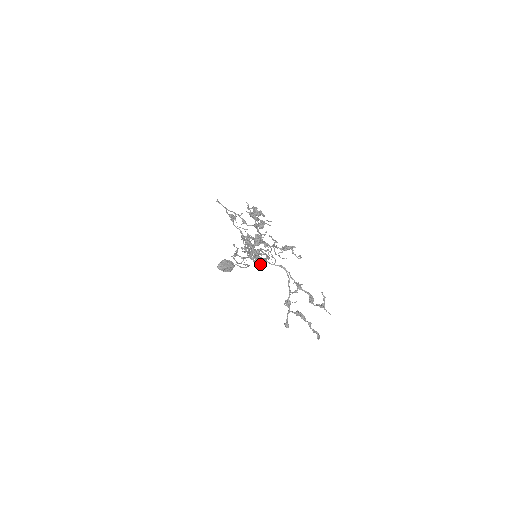
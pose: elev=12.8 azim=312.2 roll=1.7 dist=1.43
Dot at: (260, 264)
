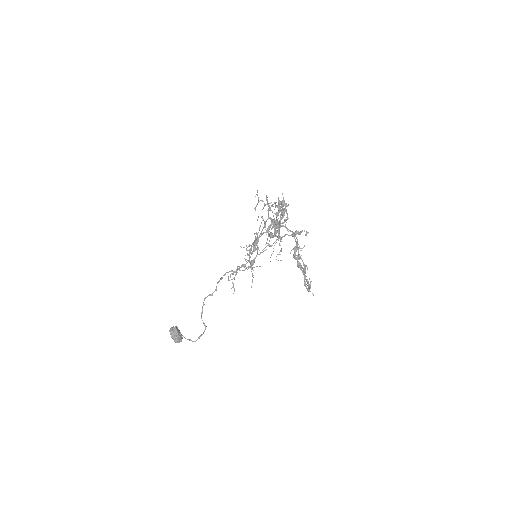
Dot at: (276, 230)
